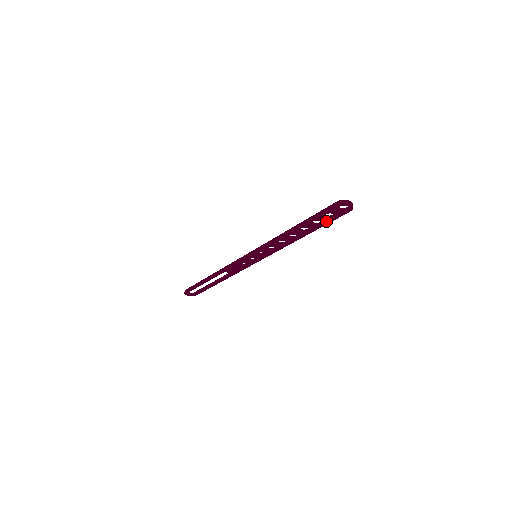
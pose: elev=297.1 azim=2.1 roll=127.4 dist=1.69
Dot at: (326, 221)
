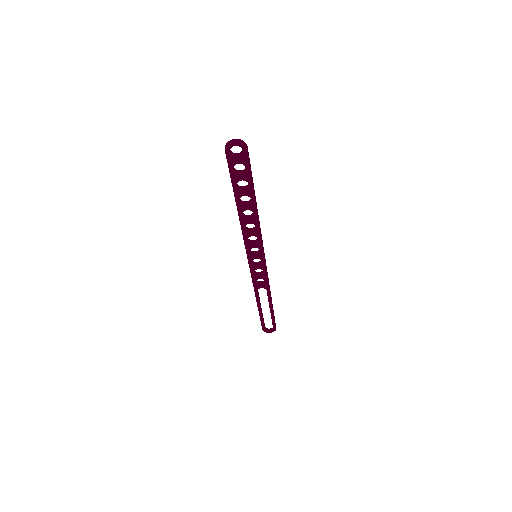
Dot at: (246, 176)
